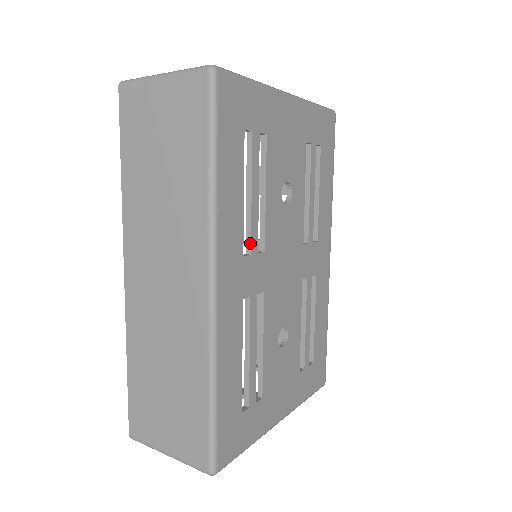
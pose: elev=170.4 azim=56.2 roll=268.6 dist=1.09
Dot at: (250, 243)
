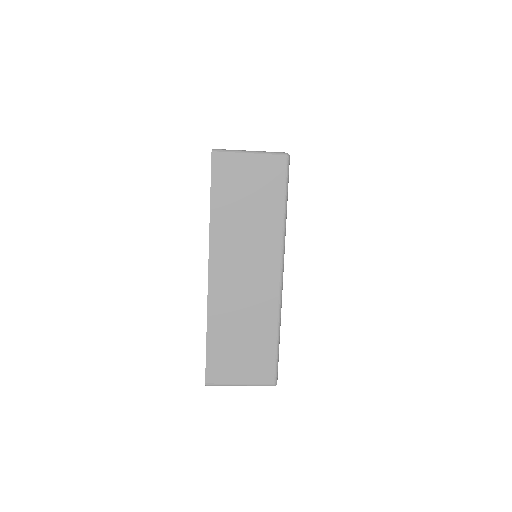
Dot at: occluded
